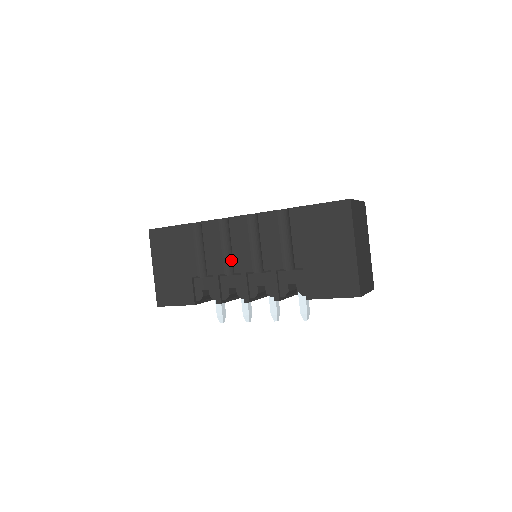
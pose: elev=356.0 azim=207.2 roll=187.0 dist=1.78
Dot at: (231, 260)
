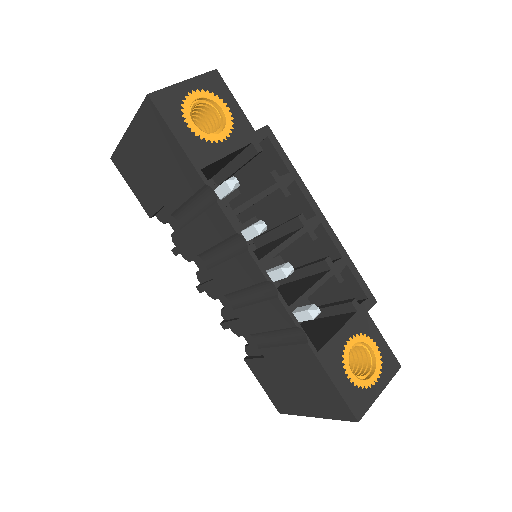
Dot at: (215, 261)
